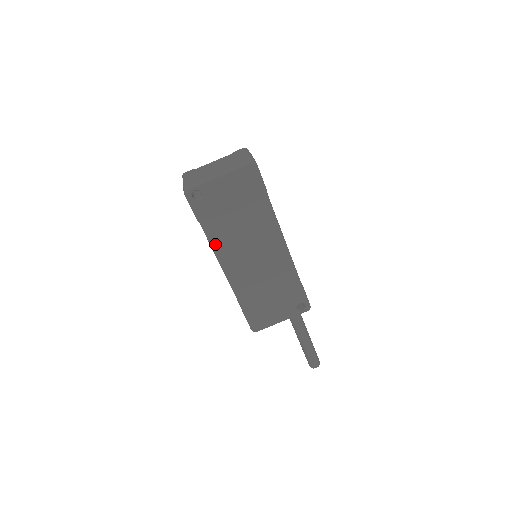
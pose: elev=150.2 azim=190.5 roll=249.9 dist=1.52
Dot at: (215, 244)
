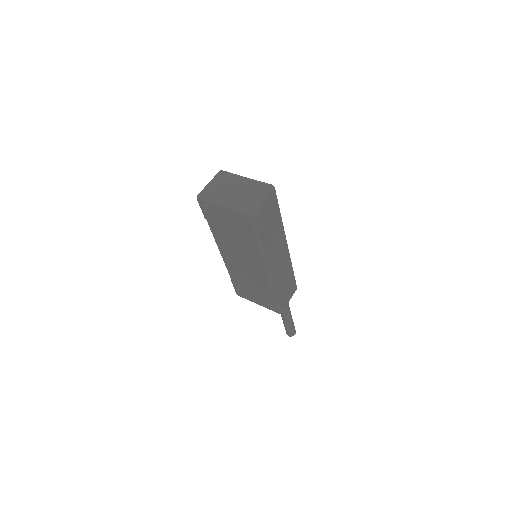
Dot at: (215, 237)
